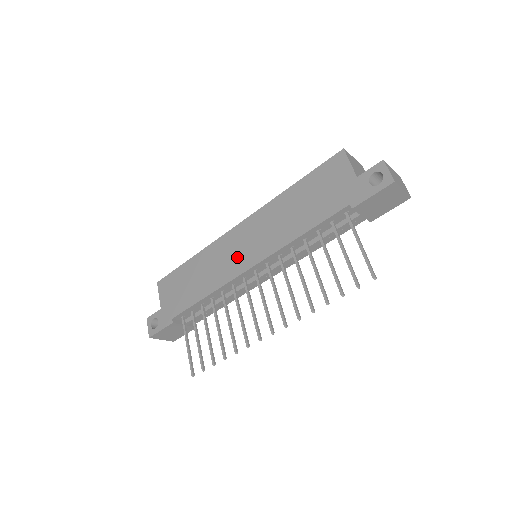
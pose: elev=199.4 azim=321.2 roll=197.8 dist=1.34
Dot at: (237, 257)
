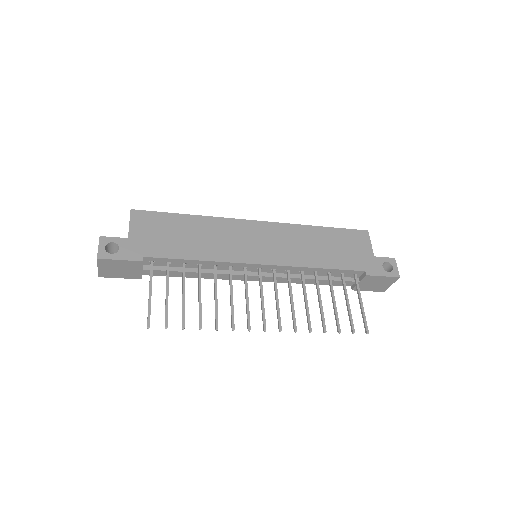
Dot at: (250, 247)
